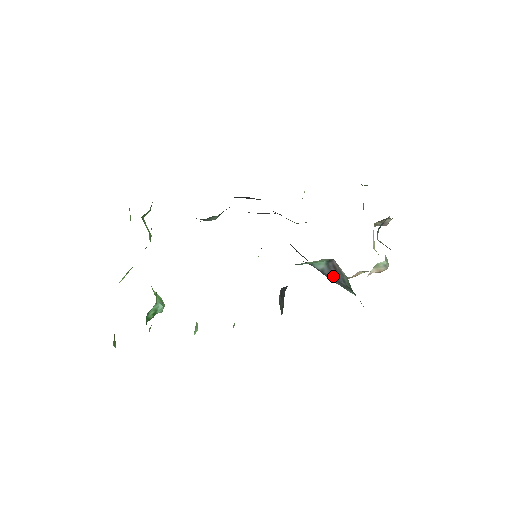
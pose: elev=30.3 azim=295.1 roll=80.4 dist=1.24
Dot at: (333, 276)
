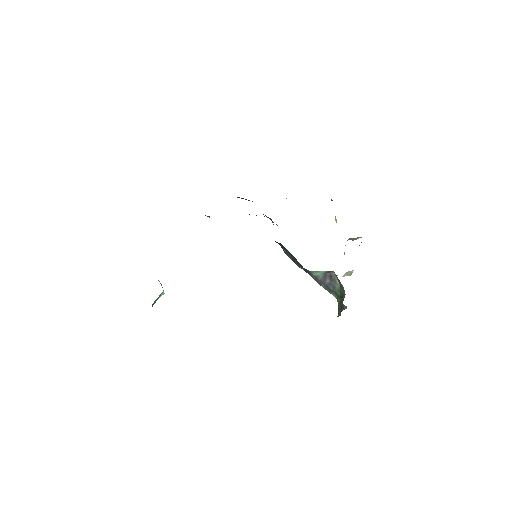
Dot at: (325, 282)
